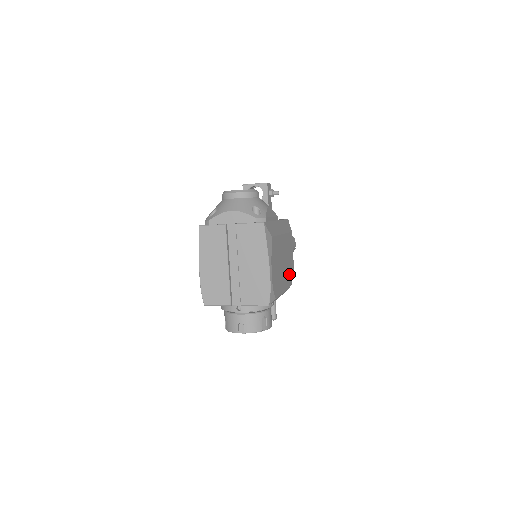
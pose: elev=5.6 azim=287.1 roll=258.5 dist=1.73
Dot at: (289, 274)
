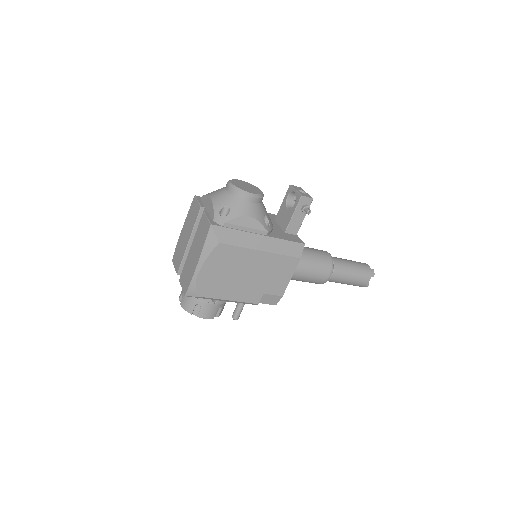
Dot at: (263, 292)
